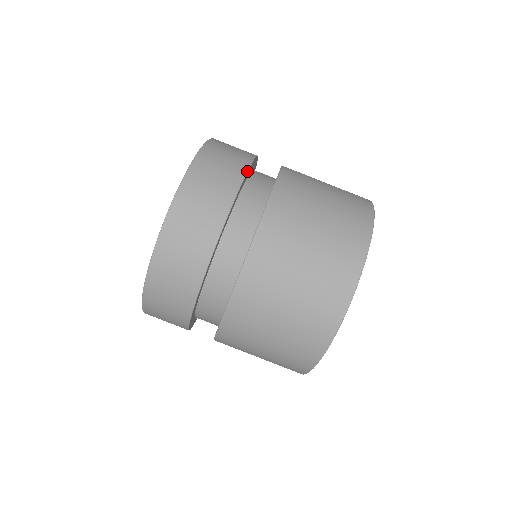
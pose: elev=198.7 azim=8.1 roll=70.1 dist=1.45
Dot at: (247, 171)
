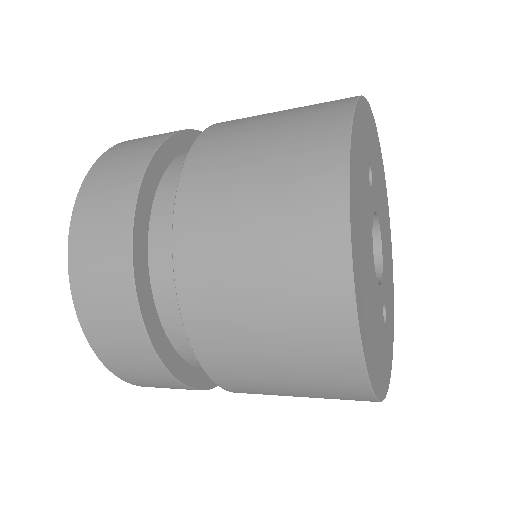
Dot at: (131, 243)
